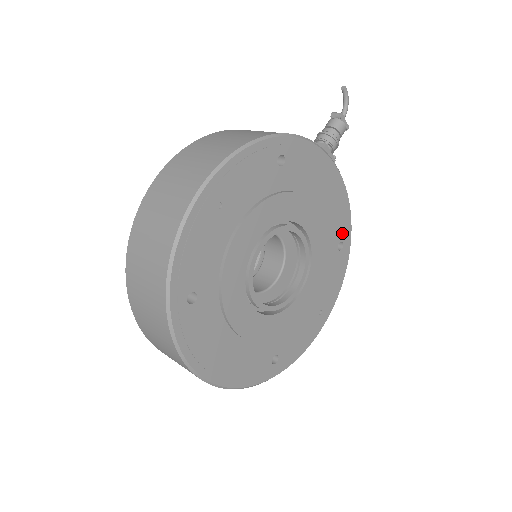
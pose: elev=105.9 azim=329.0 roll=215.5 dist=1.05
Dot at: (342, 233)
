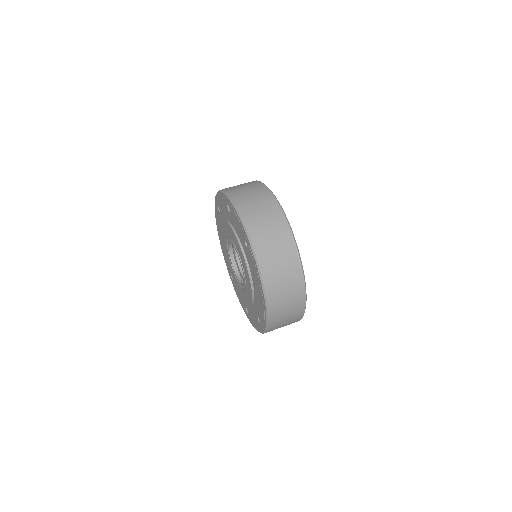
Dot at: occluded
